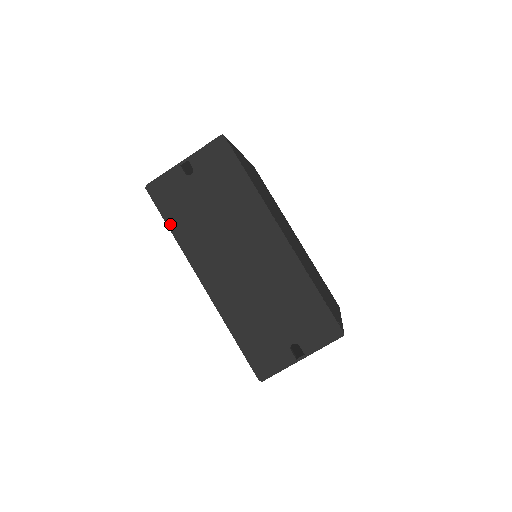
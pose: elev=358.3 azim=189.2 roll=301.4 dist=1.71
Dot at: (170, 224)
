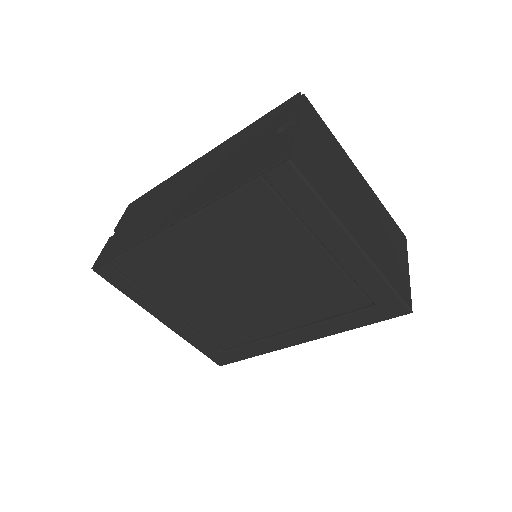
Dot at: (122, 249)
